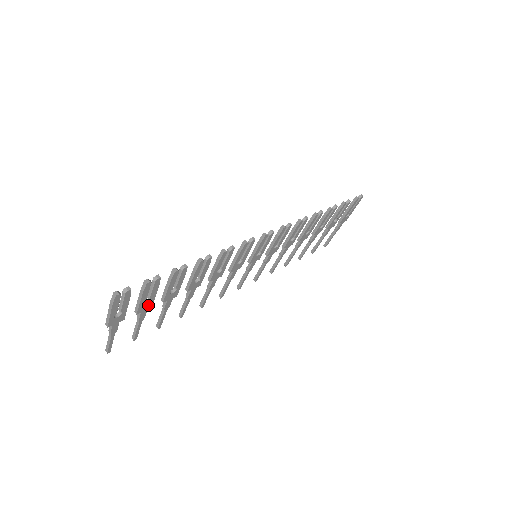
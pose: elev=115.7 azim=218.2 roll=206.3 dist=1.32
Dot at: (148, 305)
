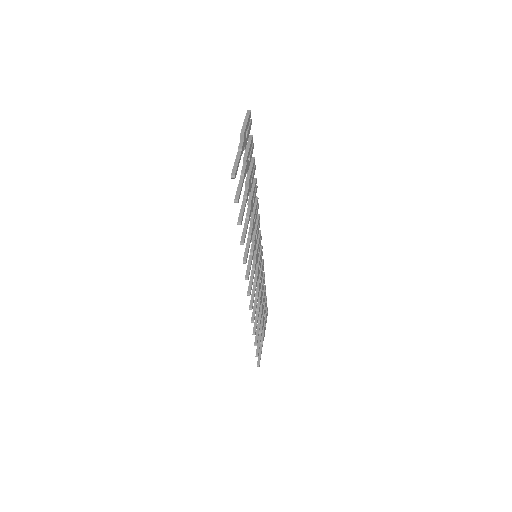
Dot at: (248, 165)
